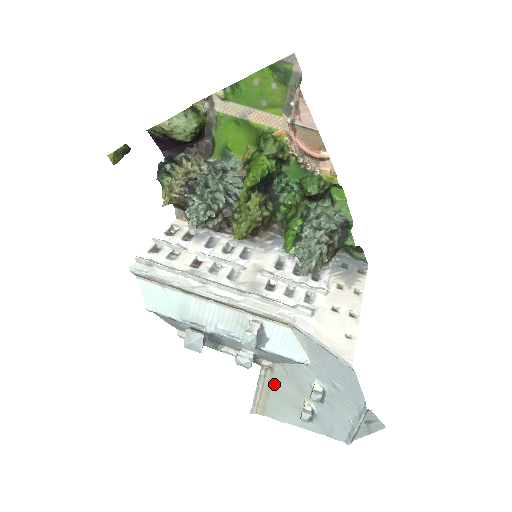
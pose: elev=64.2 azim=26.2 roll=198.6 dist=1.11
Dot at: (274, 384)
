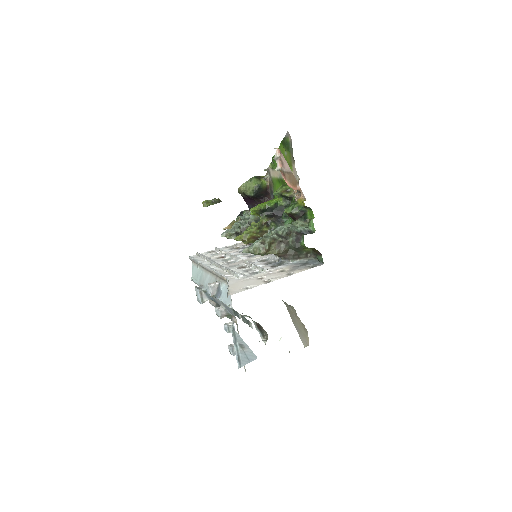
Dot at: occluded
